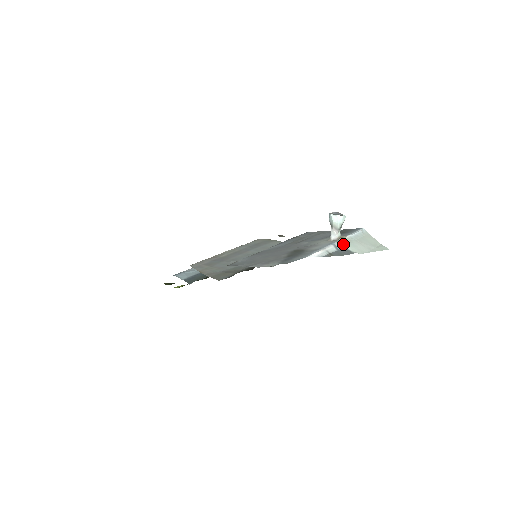
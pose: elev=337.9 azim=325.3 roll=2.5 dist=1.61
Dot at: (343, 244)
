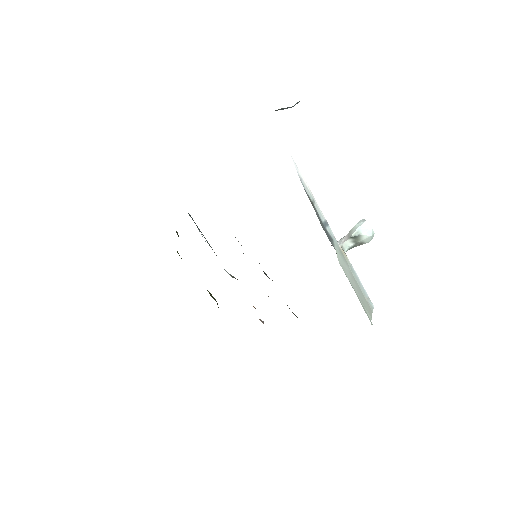
Dot at: (336, 242)
